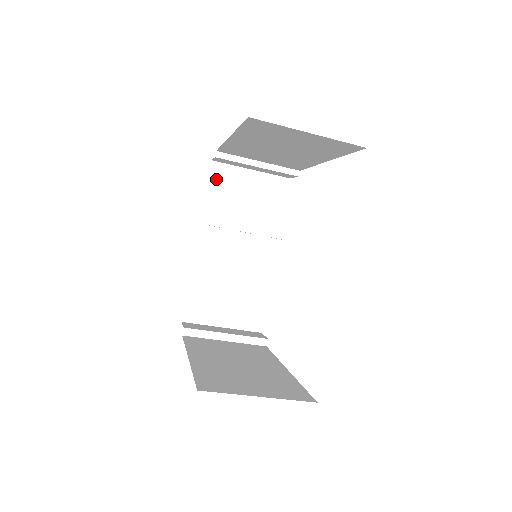
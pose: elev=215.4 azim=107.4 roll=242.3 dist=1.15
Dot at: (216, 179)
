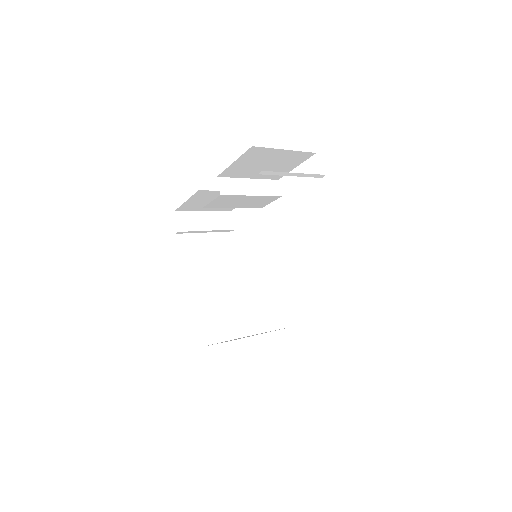
Dot at: (248, 156)
